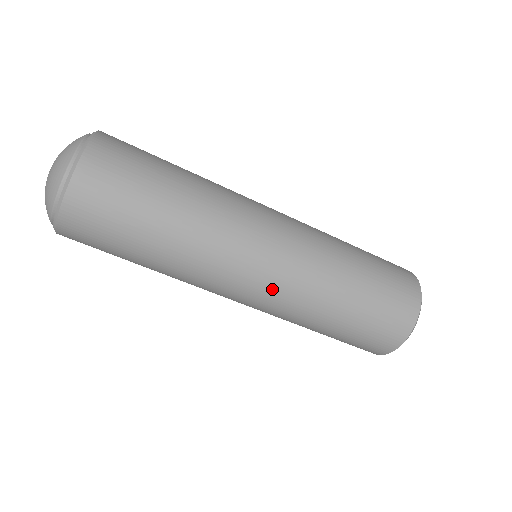
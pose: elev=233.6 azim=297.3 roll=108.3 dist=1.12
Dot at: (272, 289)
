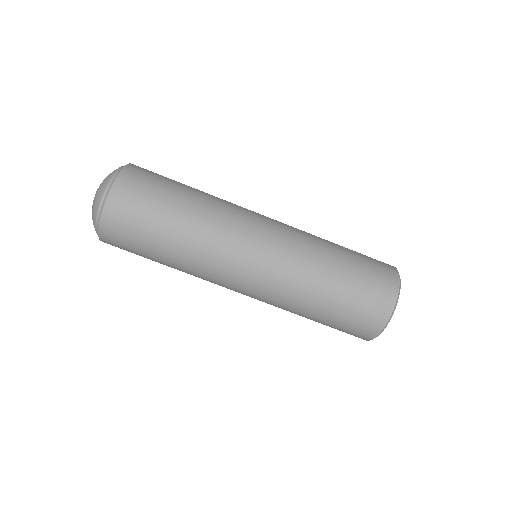
Dot at: (257, 292)
